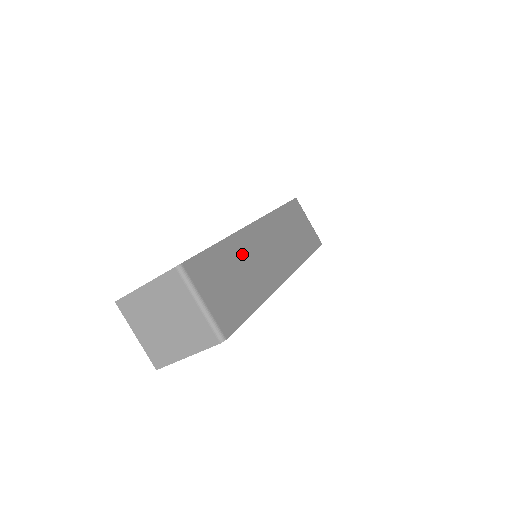
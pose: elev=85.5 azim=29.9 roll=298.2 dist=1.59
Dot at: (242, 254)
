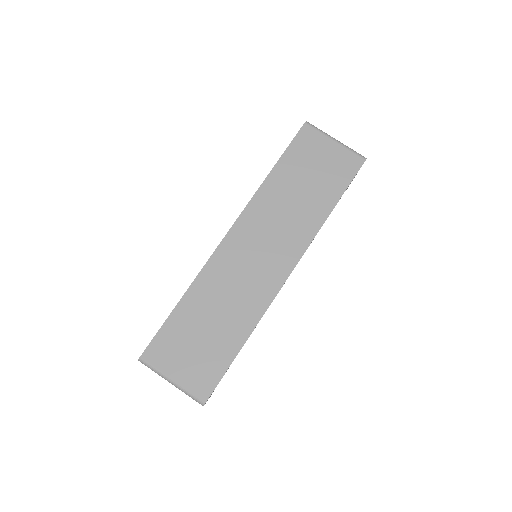
Dot at: (215, 290)
